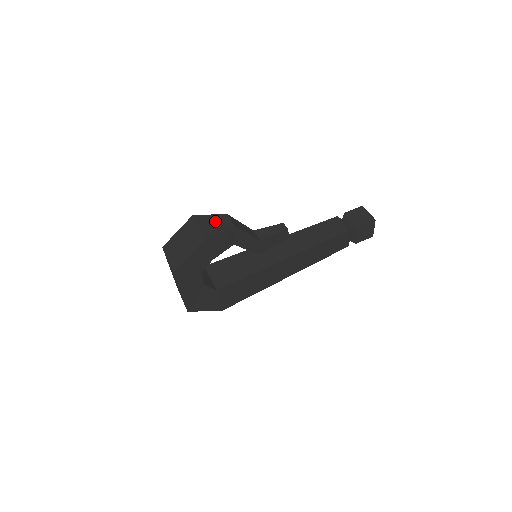
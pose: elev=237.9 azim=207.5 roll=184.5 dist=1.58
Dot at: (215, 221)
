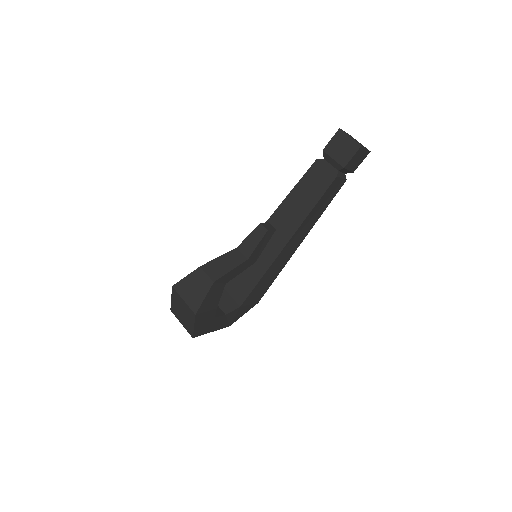
Dot at: (194, 284)
